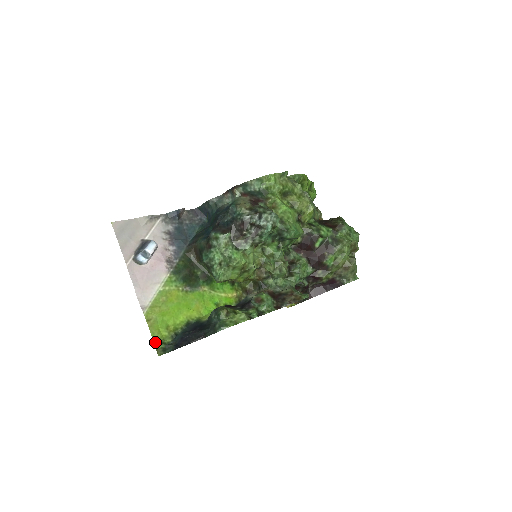
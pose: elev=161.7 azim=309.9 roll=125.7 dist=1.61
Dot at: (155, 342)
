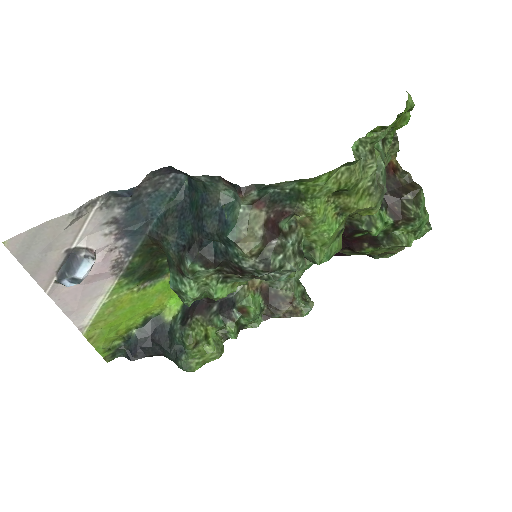
Dot at: (101, 353)
